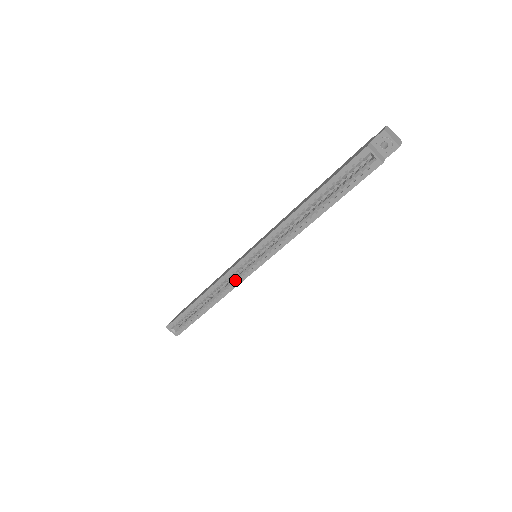
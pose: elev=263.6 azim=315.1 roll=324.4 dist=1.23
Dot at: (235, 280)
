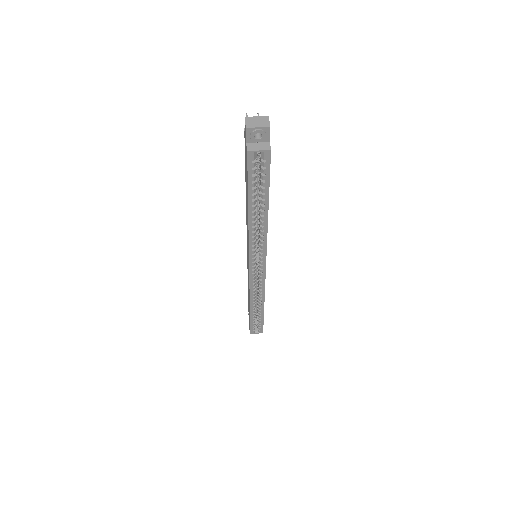
Dot at: (260, 282)
